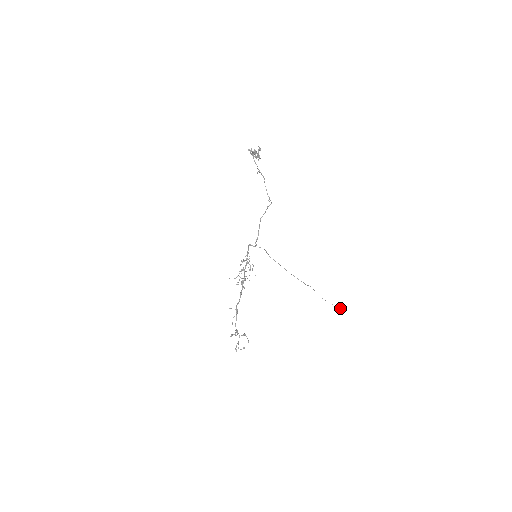
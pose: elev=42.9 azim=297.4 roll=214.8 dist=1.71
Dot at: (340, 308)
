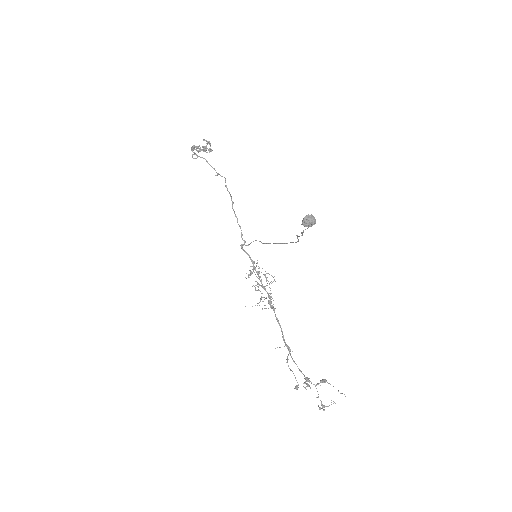
Dot at: (308, 223)
